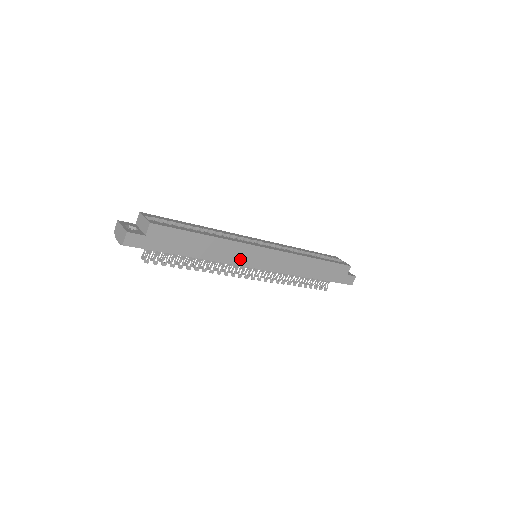
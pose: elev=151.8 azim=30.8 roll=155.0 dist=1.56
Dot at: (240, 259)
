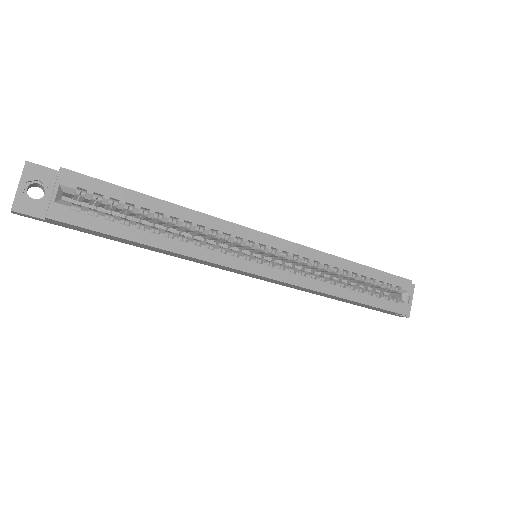
Dot at: (213, 265)
